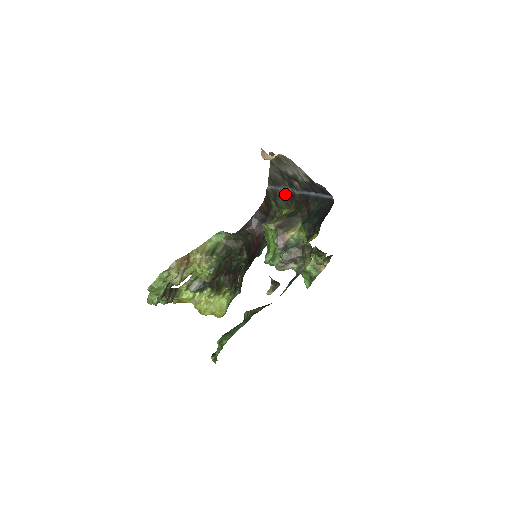
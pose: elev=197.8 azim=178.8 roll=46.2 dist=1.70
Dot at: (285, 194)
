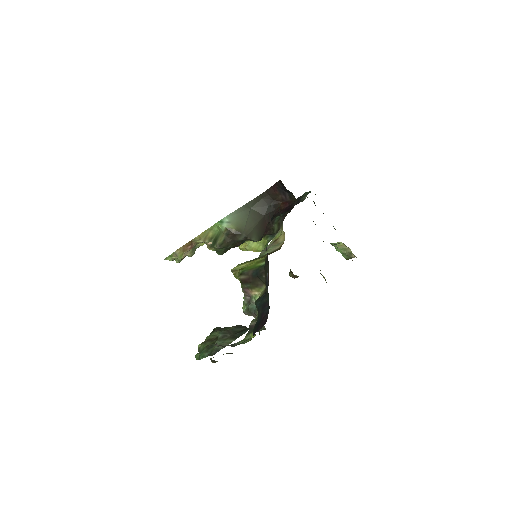
Dot at: (271, 222)
